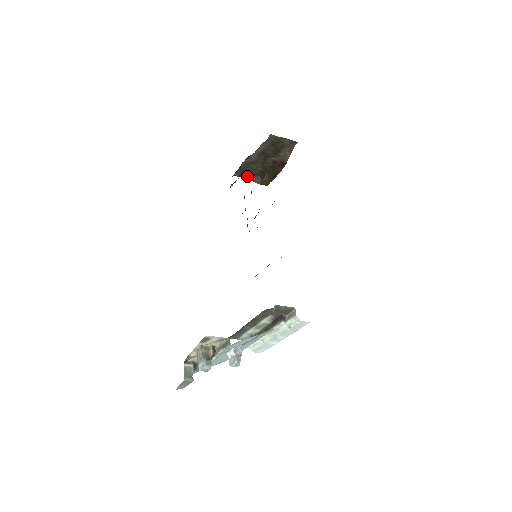
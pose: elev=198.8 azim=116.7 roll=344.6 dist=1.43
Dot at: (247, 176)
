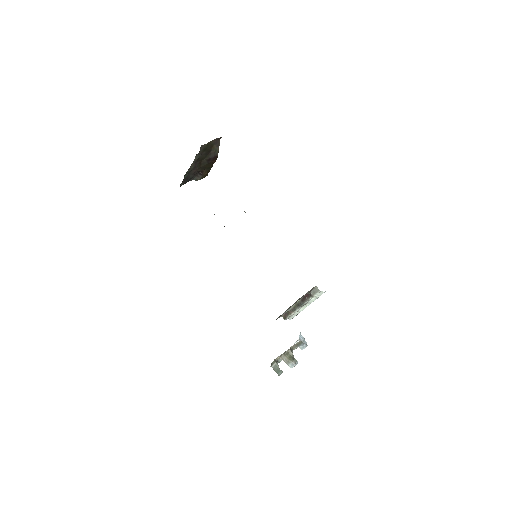
Dot at: (189, 180)
